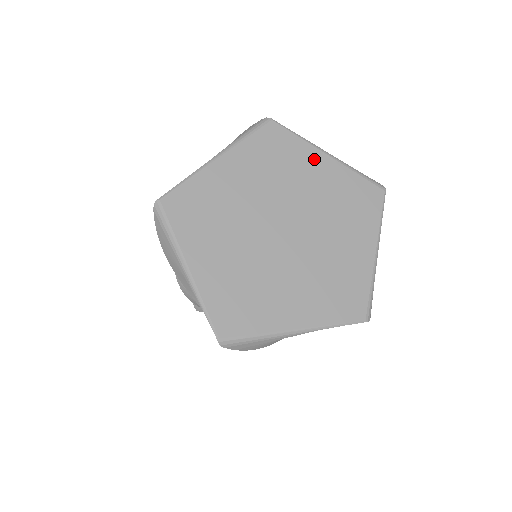
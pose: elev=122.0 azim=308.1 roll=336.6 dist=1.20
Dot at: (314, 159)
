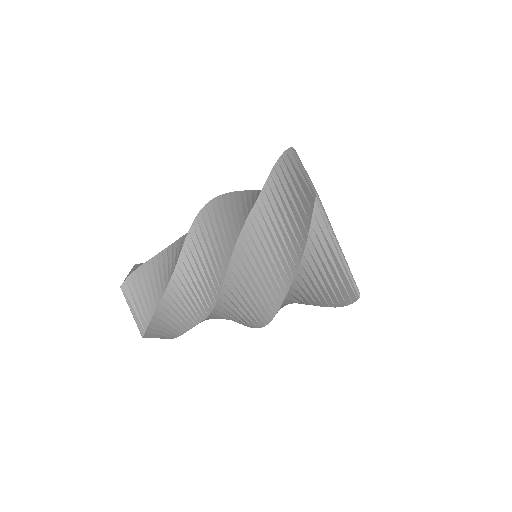
Dot at: occluded
